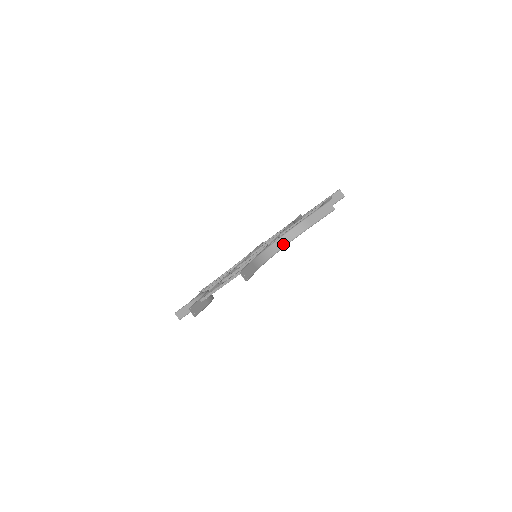
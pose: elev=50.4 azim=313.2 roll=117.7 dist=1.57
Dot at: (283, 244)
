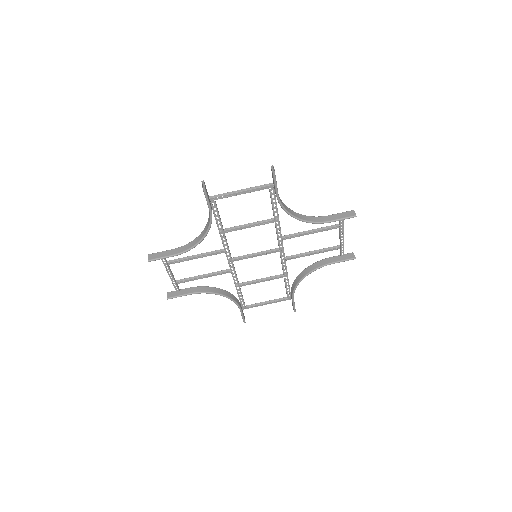
Dot at: (300, 217)
